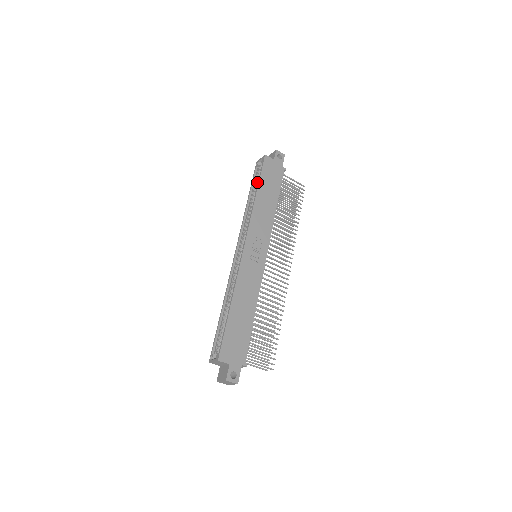
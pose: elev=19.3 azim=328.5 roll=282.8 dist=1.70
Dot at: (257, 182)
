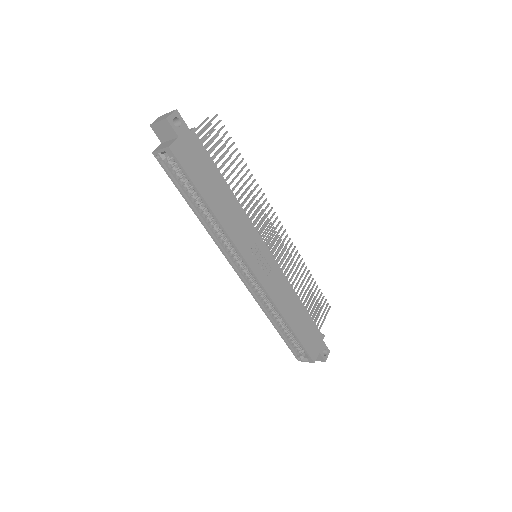
Dot at: (186, 184)
